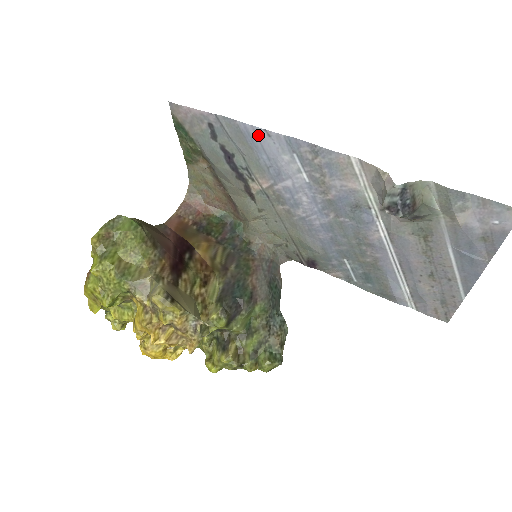
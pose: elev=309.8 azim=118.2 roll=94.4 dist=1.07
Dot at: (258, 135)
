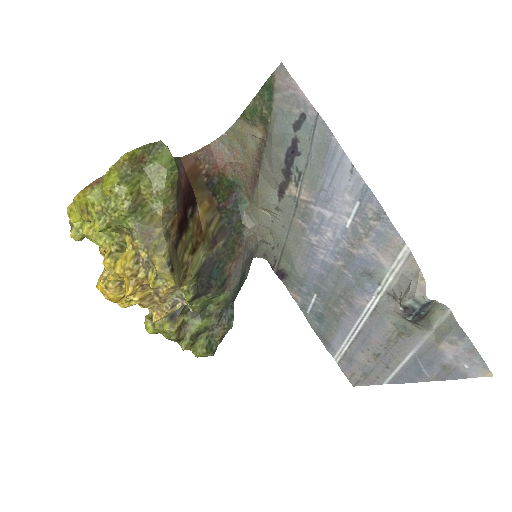
Dot at: (341, 162)
